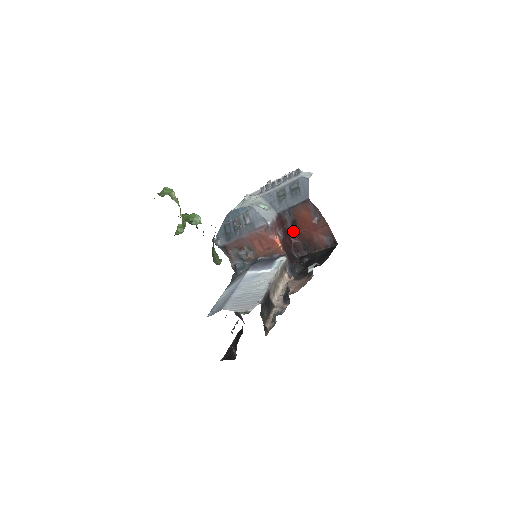
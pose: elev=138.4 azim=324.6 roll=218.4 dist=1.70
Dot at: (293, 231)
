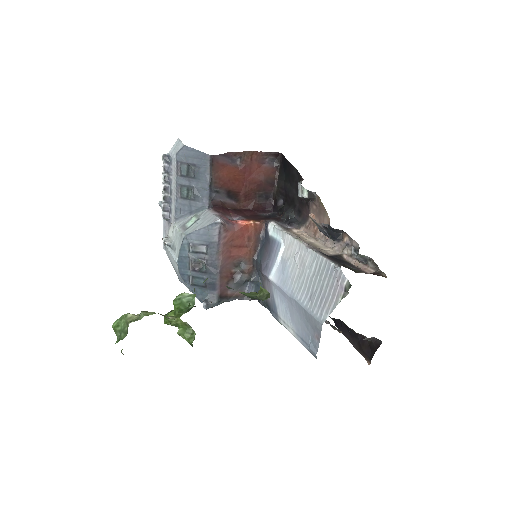
Dot at: (238, 201)
